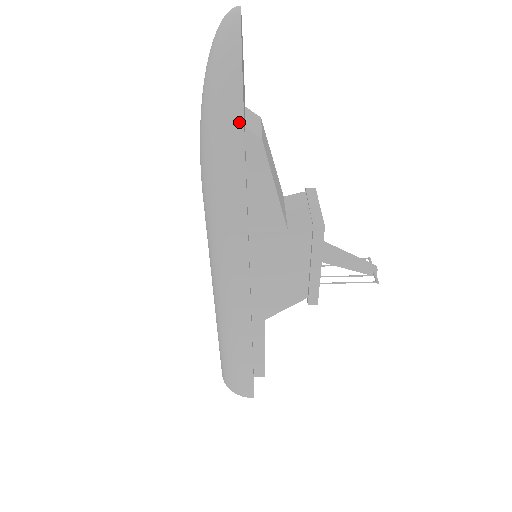
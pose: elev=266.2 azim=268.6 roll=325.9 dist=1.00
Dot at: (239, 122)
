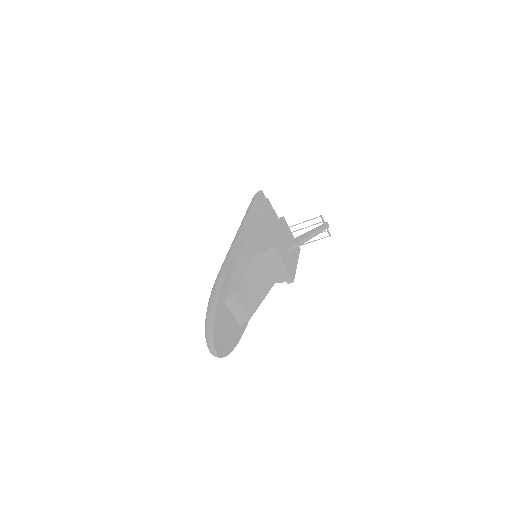
Dot at: (240, 336)
